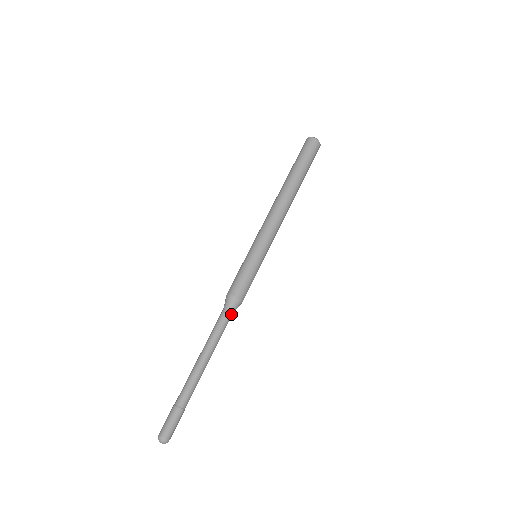
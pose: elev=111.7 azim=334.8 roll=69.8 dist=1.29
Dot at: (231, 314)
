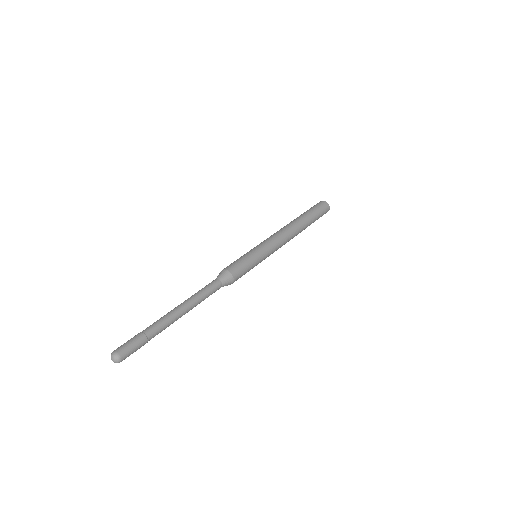
Dot at: (220, 287)
